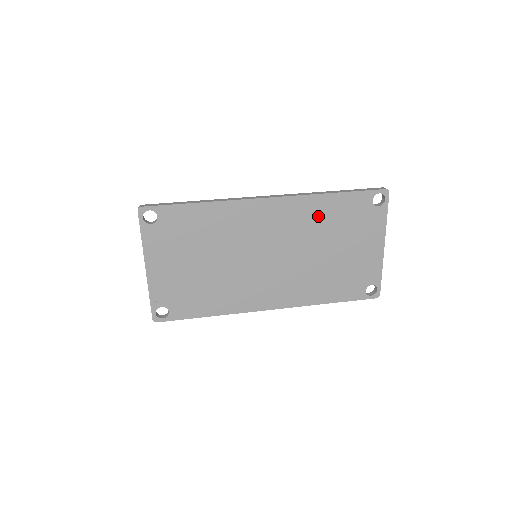
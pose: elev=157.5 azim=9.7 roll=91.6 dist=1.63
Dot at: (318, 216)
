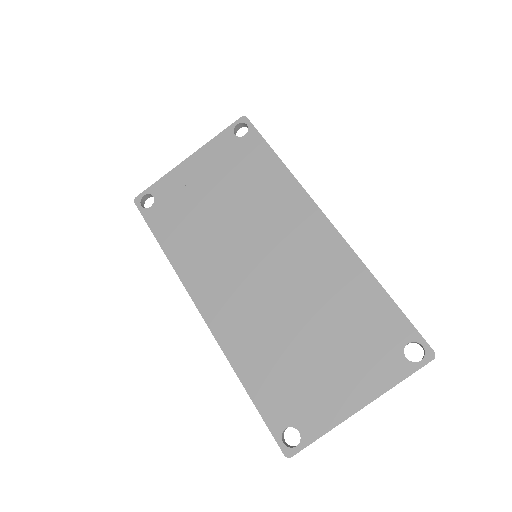
Dot at: (343, 288)
